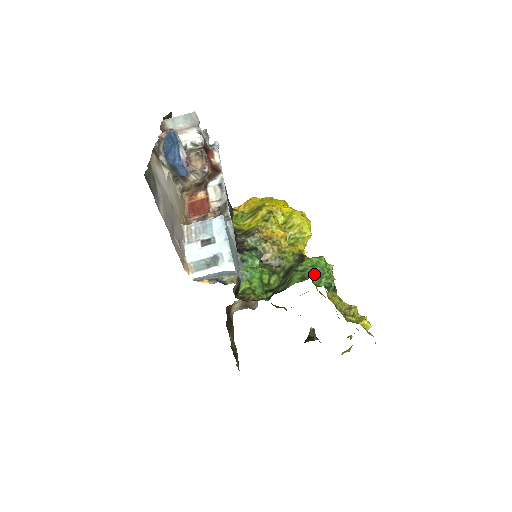
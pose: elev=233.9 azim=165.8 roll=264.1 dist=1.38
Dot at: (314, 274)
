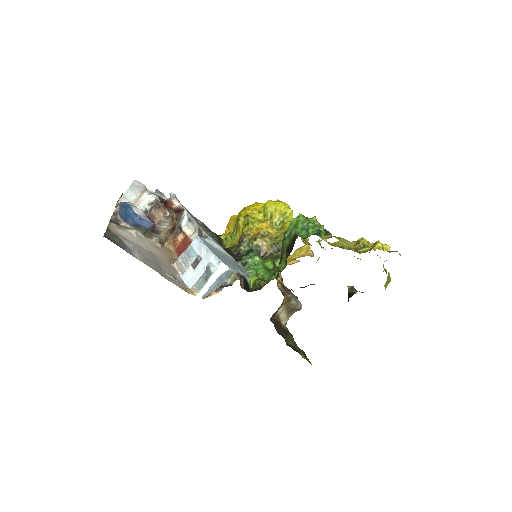
Dot at: (300, 231)
